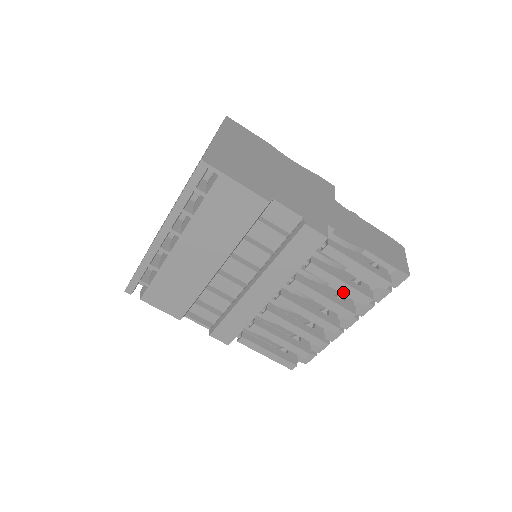
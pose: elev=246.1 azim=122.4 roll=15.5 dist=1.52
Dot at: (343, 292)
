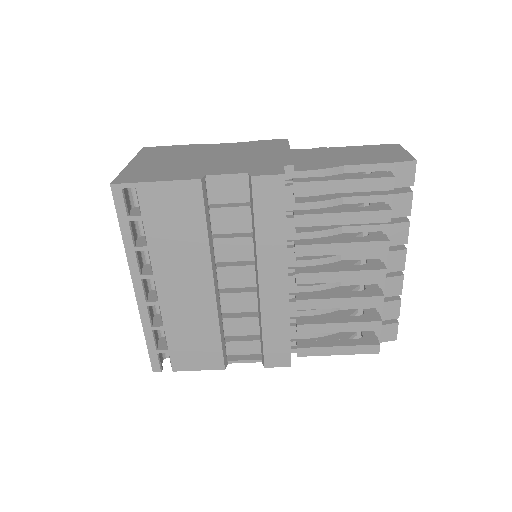
Dot at: (363, 229)
